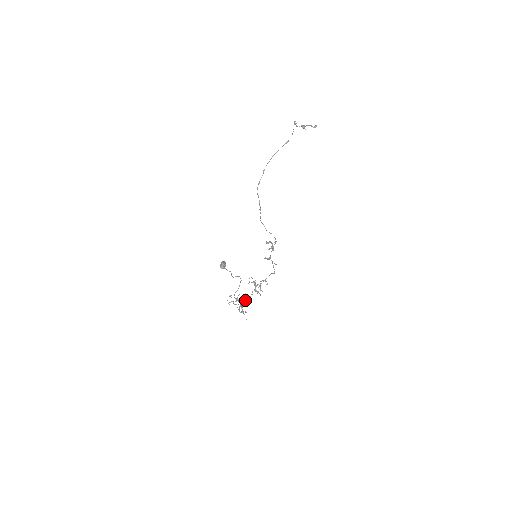
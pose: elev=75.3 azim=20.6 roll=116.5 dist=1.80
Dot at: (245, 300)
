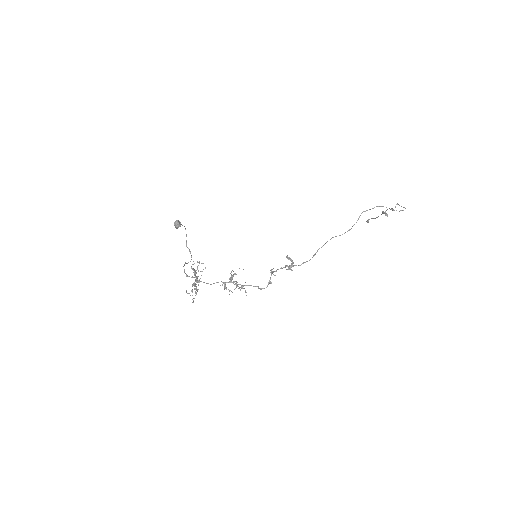
Dot at: occluded
